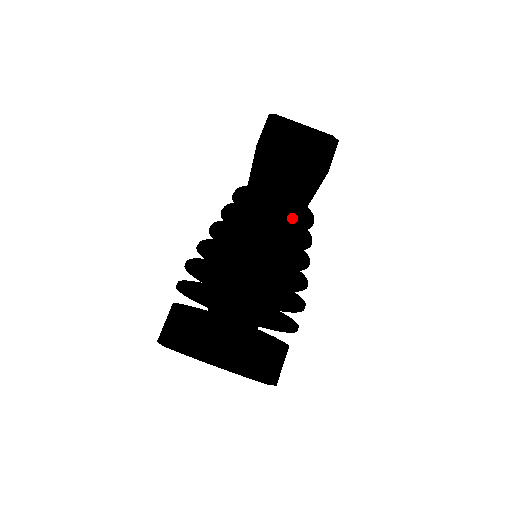
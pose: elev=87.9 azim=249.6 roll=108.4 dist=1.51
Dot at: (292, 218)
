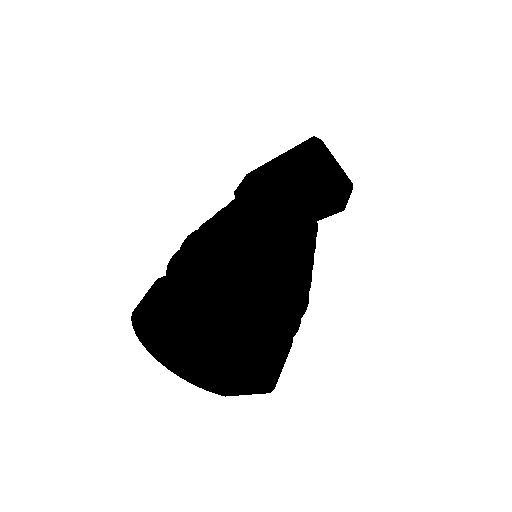
Dot at: occluded
